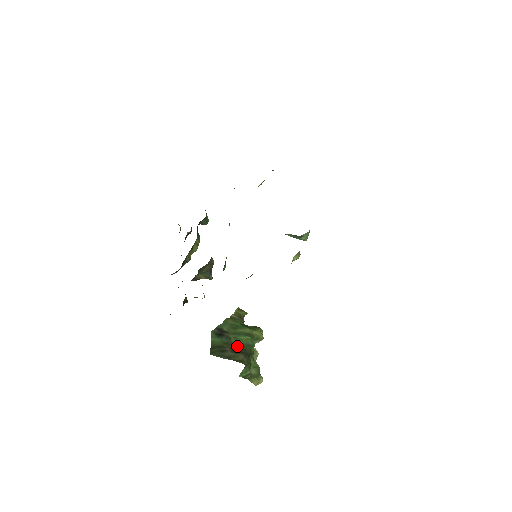
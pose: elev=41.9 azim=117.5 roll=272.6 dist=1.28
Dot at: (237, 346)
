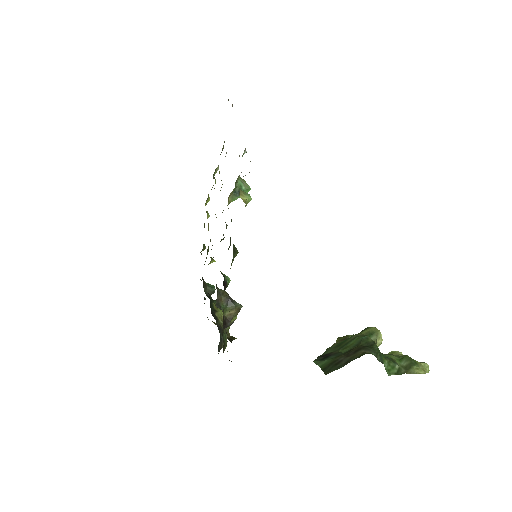
Dot at: (350, 350)
